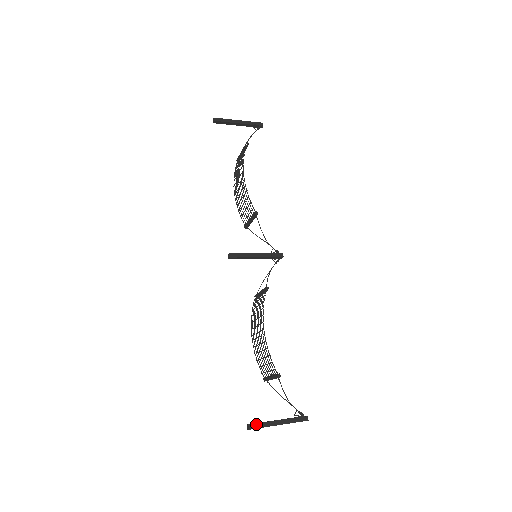
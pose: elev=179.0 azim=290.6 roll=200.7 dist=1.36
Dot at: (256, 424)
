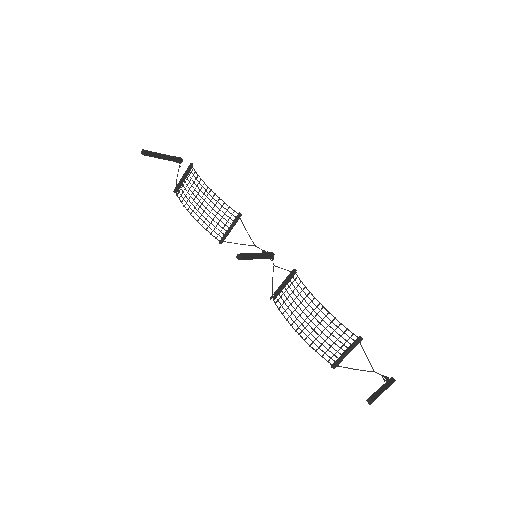
Dot at: (373, 395)
